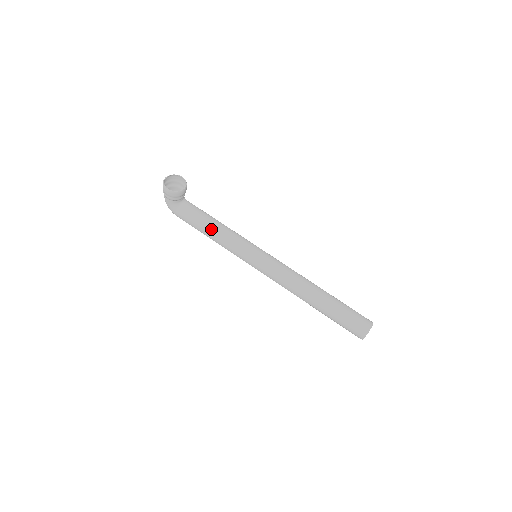
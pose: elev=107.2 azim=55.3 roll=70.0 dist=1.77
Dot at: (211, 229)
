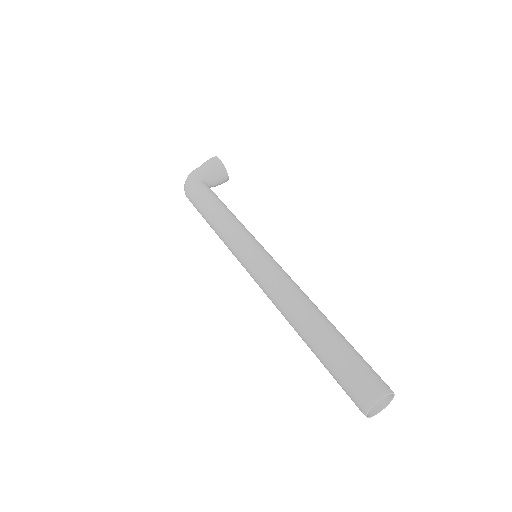
Dot at: (226, 207)
